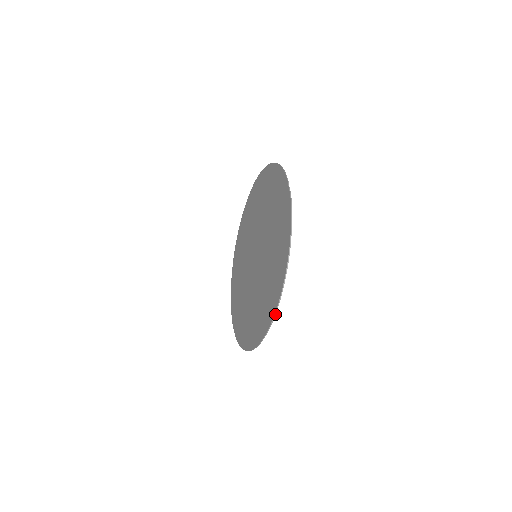
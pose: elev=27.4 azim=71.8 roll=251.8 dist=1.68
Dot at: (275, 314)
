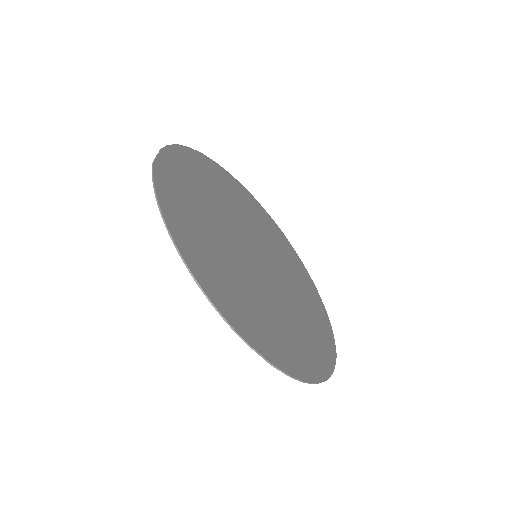
Dot at: (214, 306)
